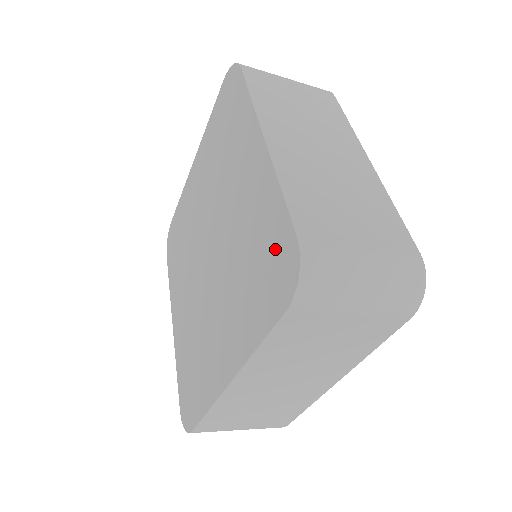
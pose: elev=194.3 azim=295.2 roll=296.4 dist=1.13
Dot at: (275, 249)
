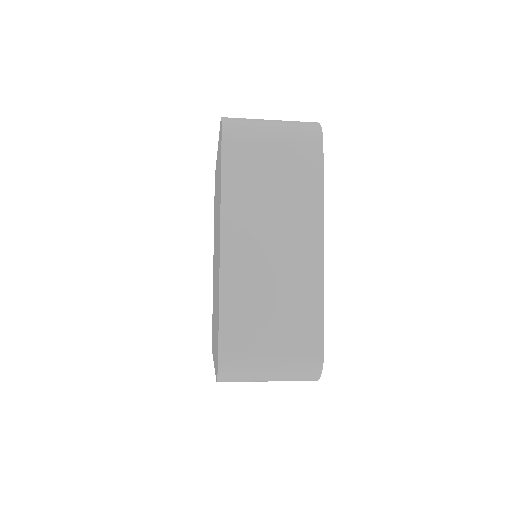
Dot at: (217, 338)
